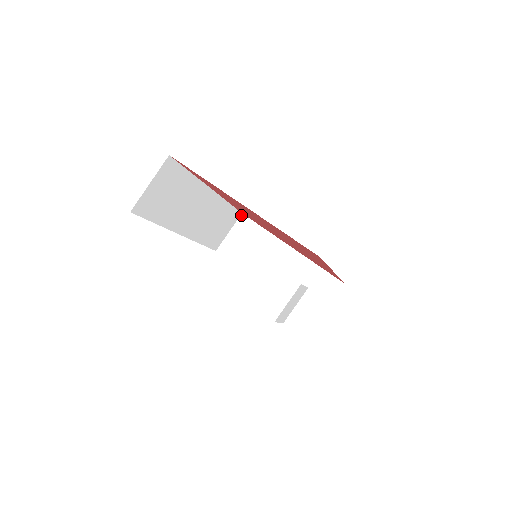
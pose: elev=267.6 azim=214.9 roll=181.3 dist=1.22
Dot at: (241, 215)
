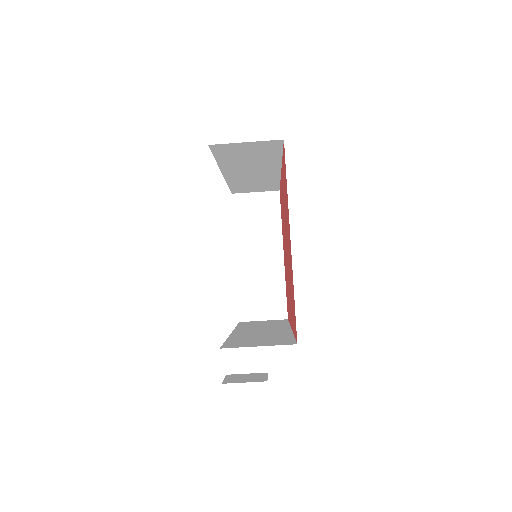
Dot at: (278, 191)
